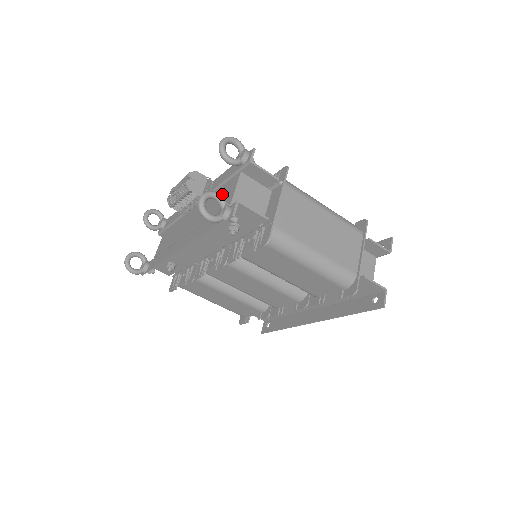
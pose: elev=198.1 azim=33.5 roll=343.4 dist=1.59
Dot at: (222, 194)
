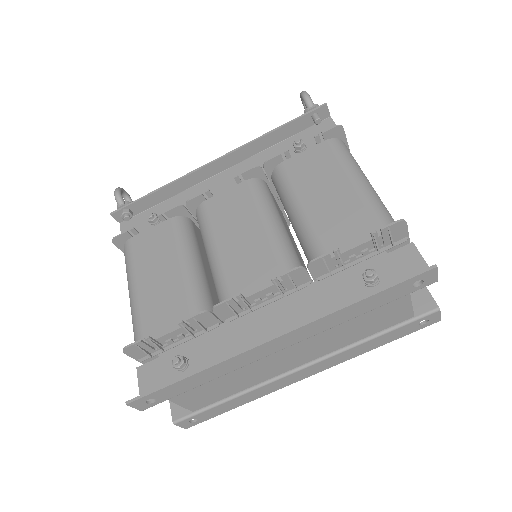
Dot at: occluded
